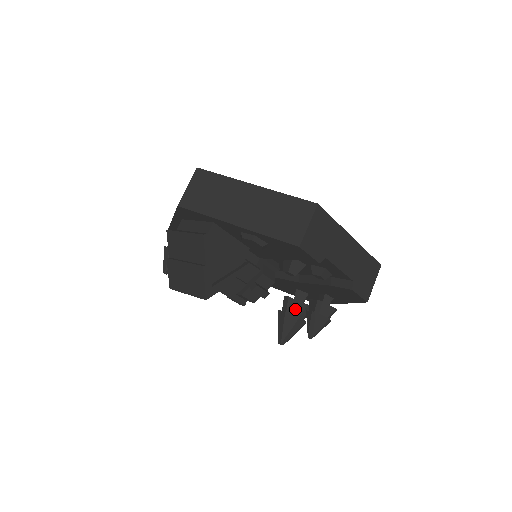
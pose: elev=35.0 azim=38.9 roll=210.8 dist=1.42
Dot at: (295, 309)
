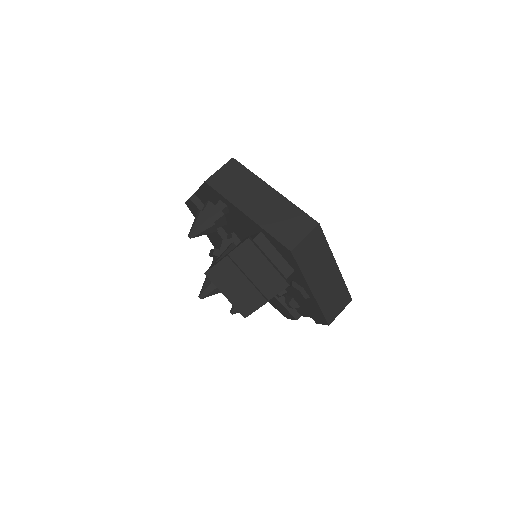
Dot at: occluded
